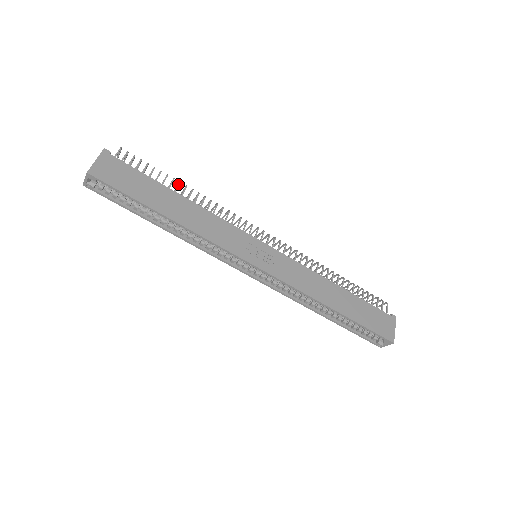
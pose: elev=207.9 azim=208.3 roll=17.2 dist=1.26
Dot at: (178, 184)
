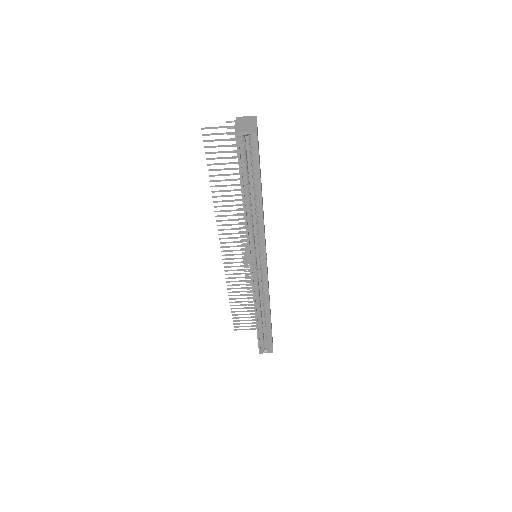
Dot at: occluded
